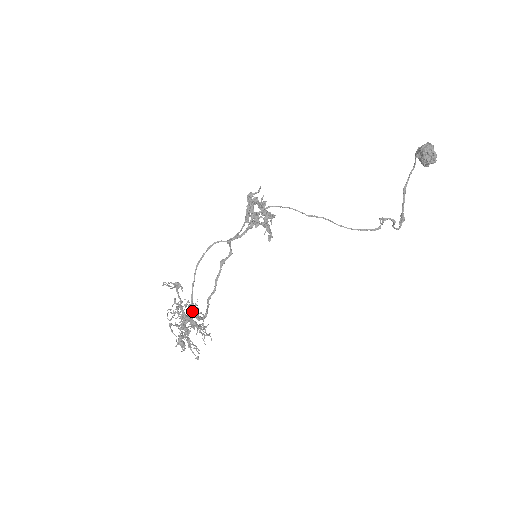
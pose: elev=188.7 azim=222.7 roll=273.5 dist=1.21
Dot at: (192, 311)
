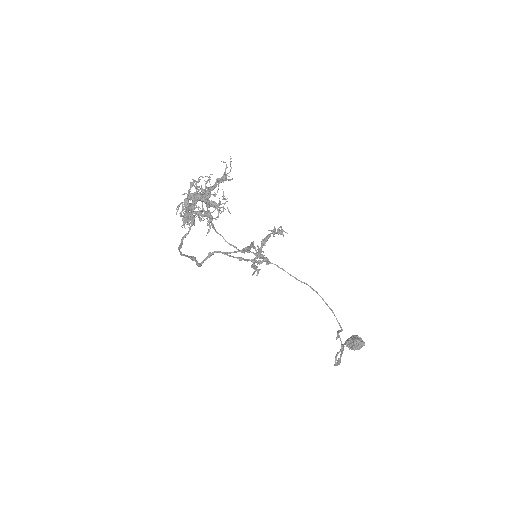
Dot at: (193, 215)
